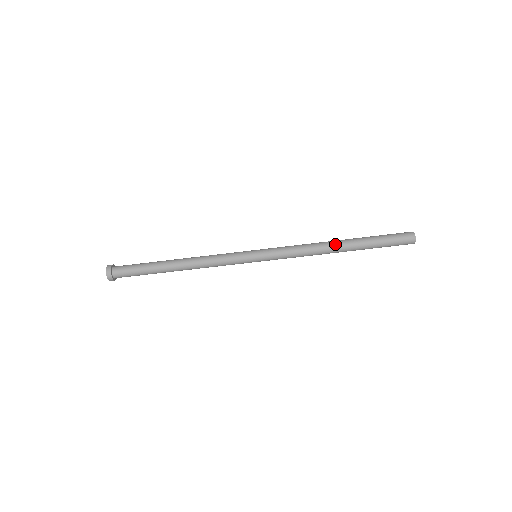
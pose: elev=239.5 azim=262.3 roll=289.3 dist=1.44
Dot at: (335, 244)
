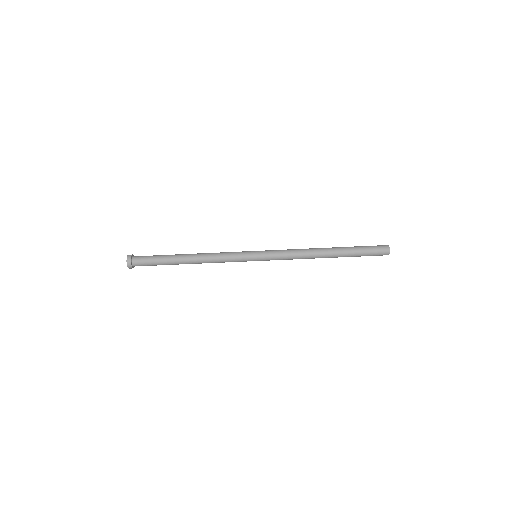
Dot at: (323, 255)
